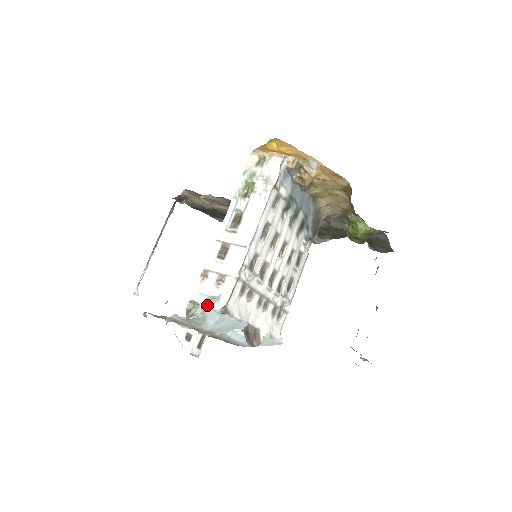
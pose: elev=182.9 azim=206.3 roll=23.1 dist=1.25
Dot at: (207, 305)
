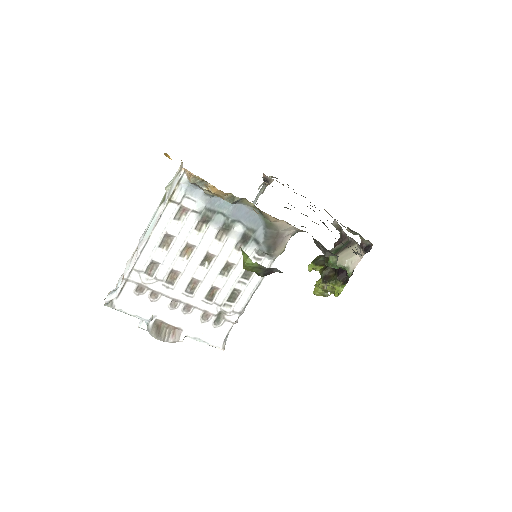
Dot at: (108, 294)
